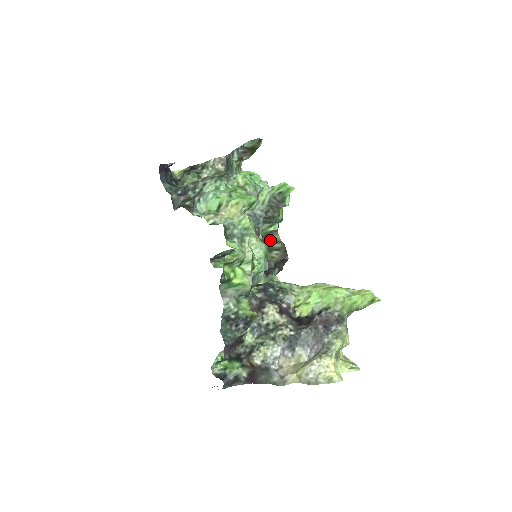
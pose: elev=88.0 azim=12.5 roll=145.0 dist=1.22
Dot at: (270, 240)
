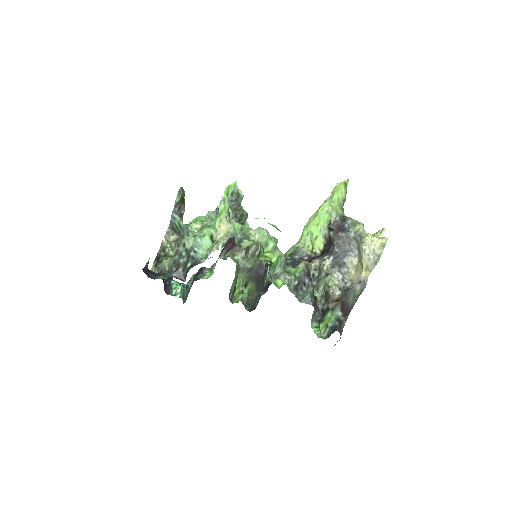
Dot at: occluded
